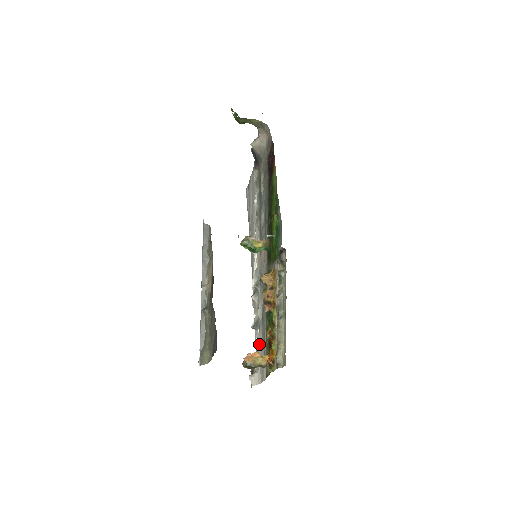
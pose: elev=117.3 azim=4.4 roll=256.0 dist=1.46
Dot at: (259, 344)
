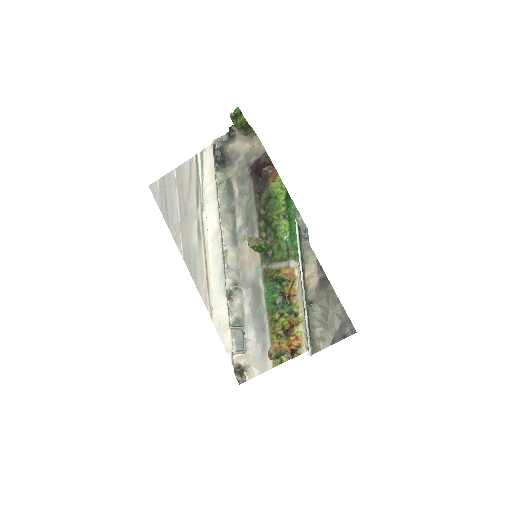
Dot at: (250, 339)
